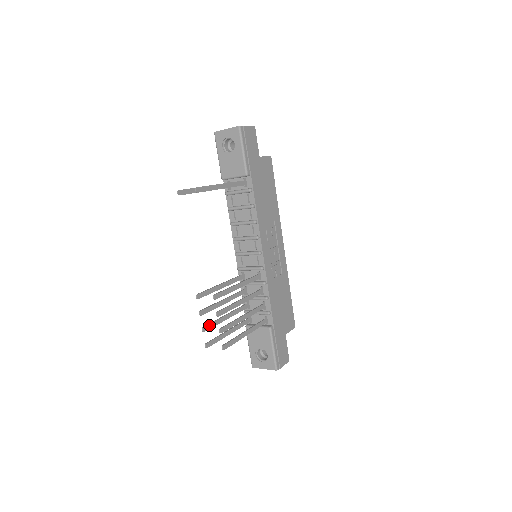
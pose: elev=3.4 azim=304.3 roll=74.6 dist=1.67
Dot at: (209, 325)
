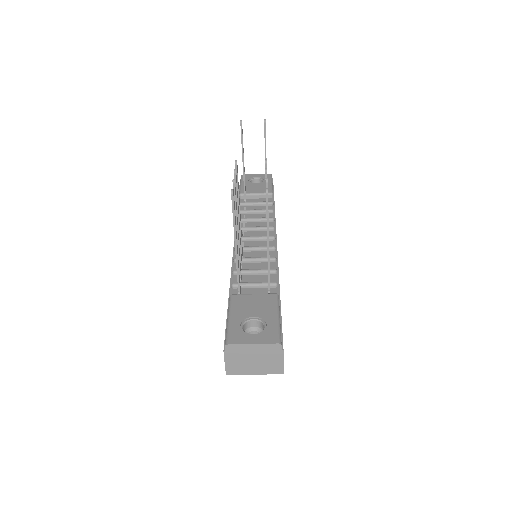
Dot at: (235, 192)
